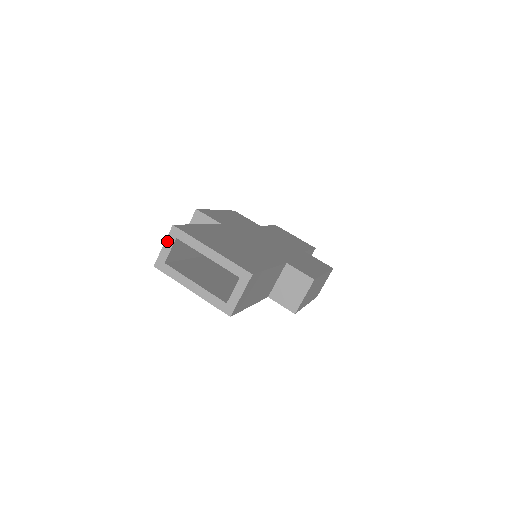
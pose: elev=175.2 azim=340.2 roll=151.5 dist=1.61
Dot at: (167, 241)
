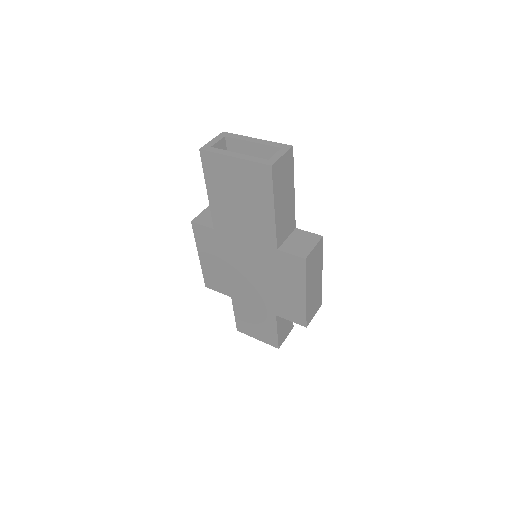
Dot at: (216, 138)
